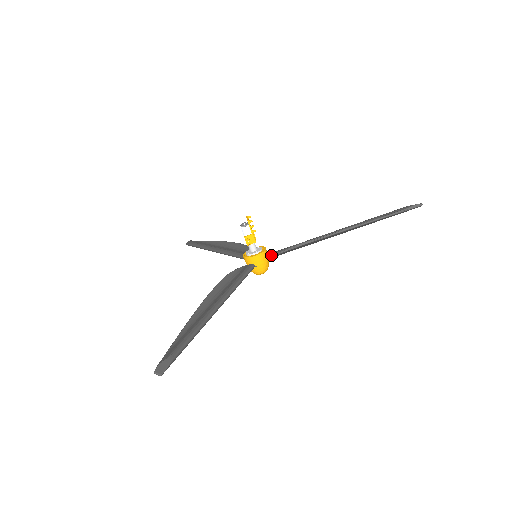
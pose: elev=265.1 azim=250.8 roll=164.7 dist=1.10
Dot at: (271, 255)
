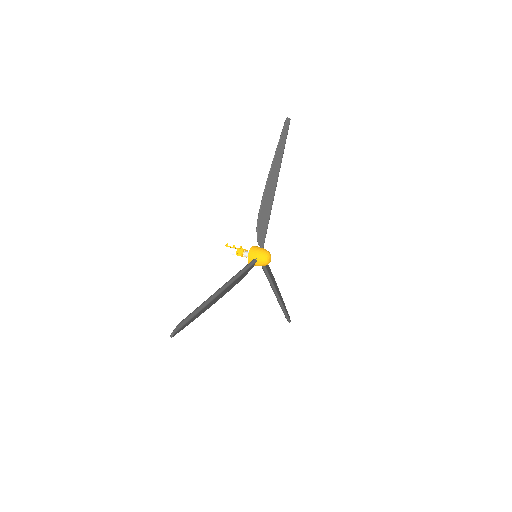
Dot at: occluded
